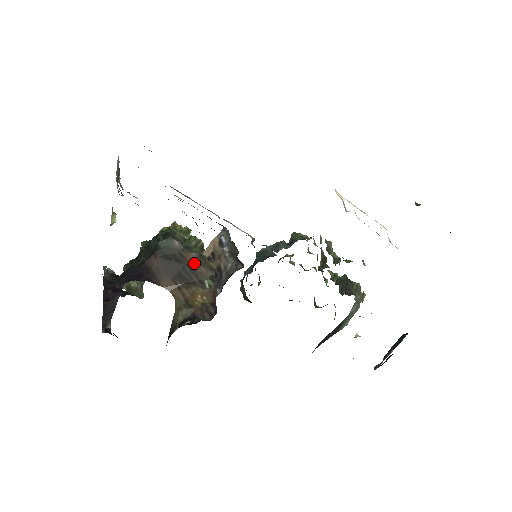
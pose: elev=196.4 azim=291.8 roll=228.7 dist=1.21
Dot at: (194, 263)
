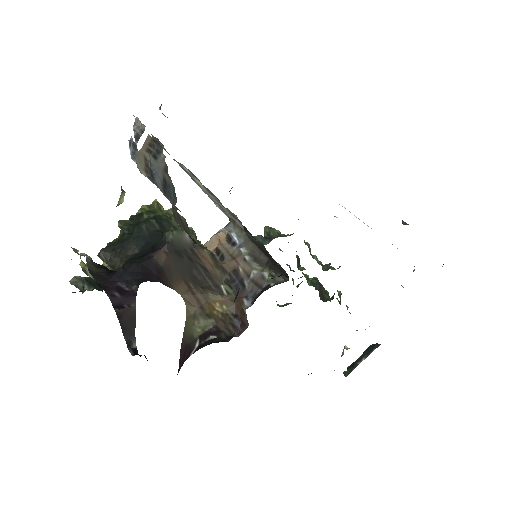
Dot at: (207, 263)
